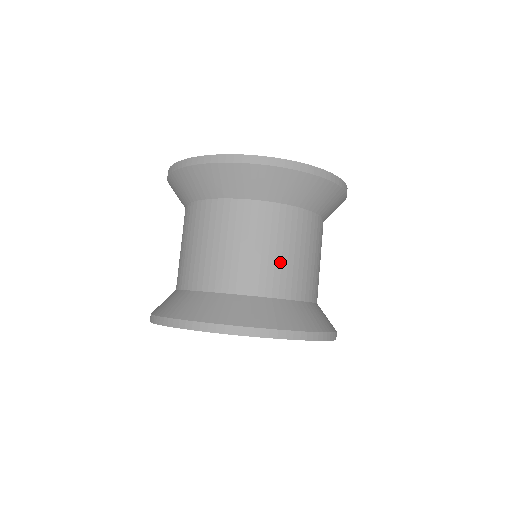
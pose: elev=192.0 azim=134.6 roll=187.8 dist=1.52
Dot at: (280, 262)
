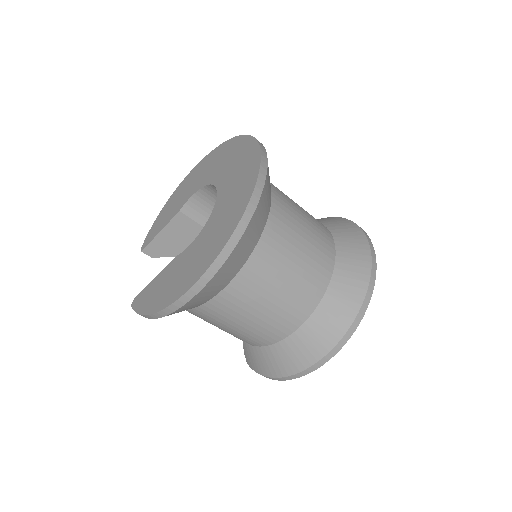
Dot at: (312, 240)
